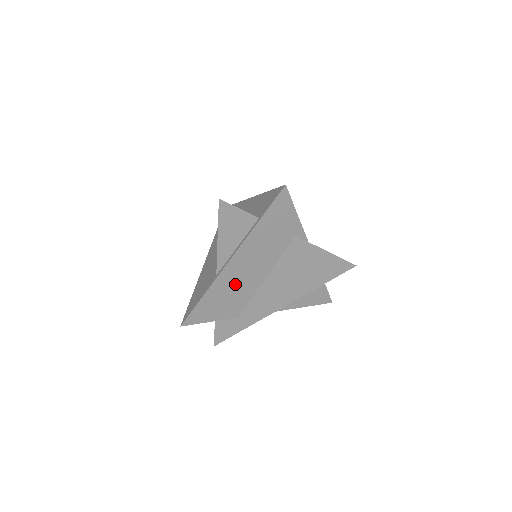
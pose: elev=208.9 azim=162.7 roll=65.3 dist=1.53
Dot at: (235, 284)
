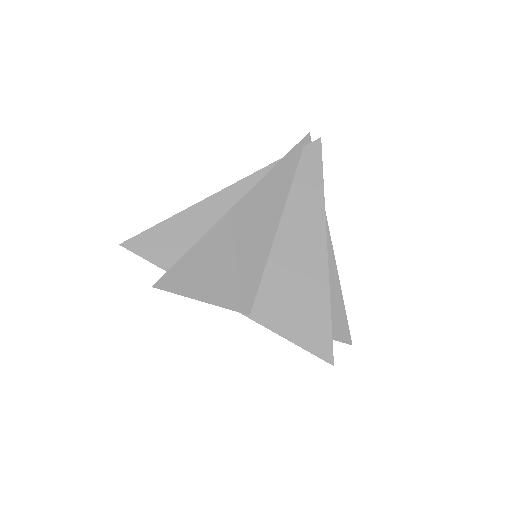
Dot at: occluded
